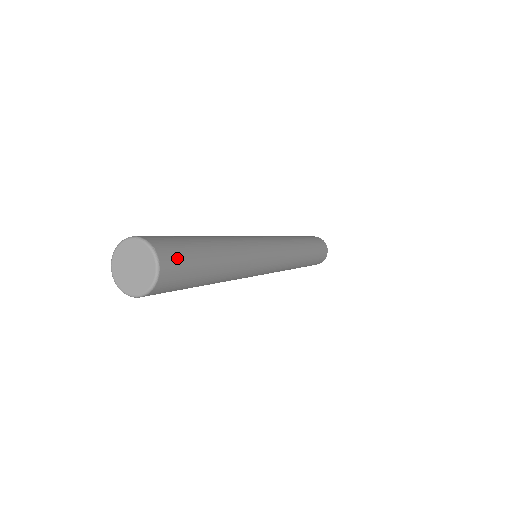
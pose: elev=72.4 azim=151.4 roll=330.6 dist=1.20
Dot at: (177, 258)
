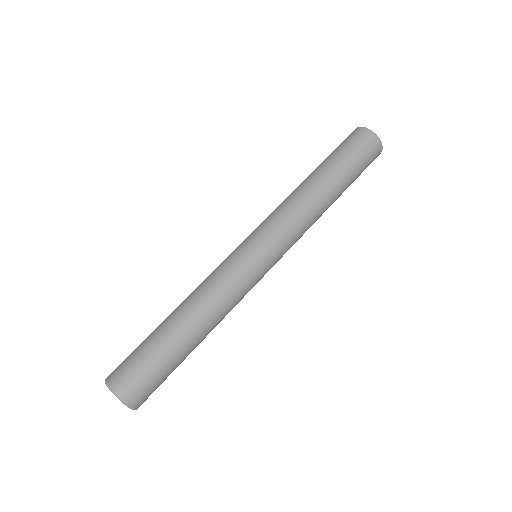
Dot at: (144, 387)
